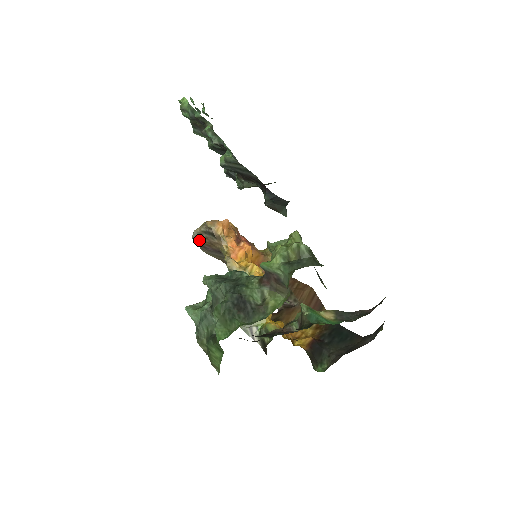
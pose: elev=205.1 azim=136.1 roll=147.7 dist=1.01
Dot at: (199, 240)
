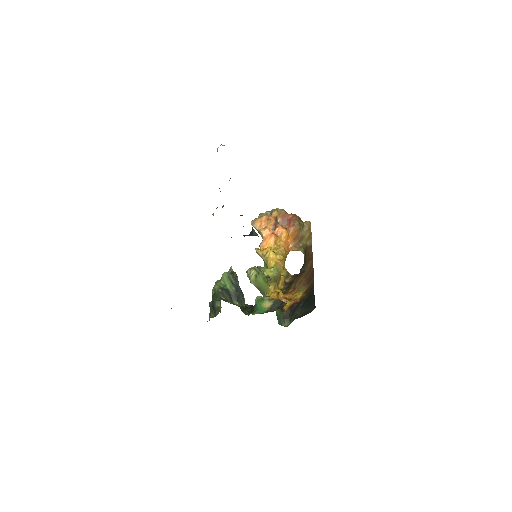
Dot at: occluded
